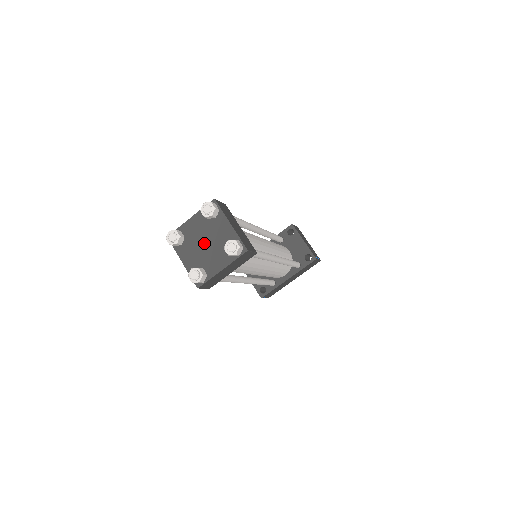
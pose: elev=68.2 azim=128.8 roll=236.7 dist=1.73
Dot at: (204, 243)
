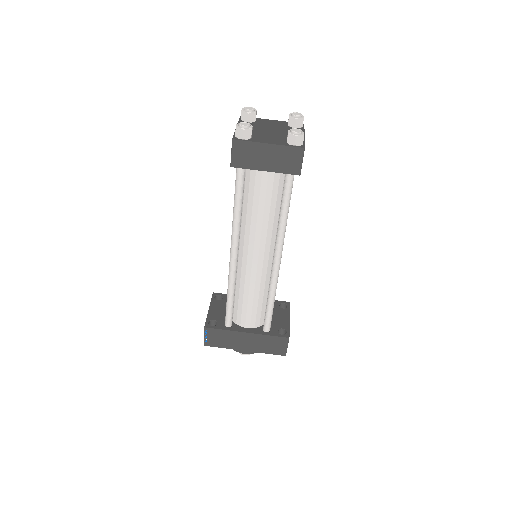
Dot at: (269, 130)
